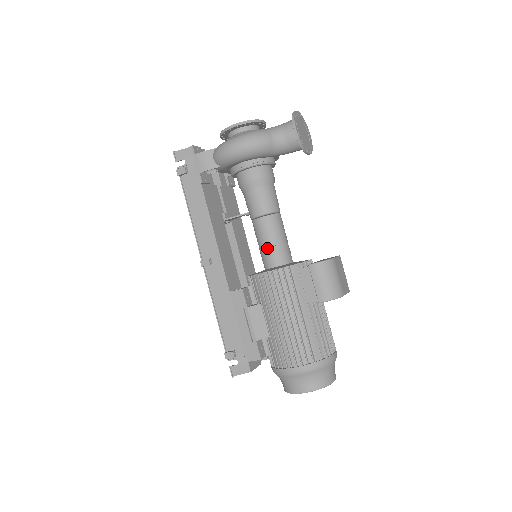
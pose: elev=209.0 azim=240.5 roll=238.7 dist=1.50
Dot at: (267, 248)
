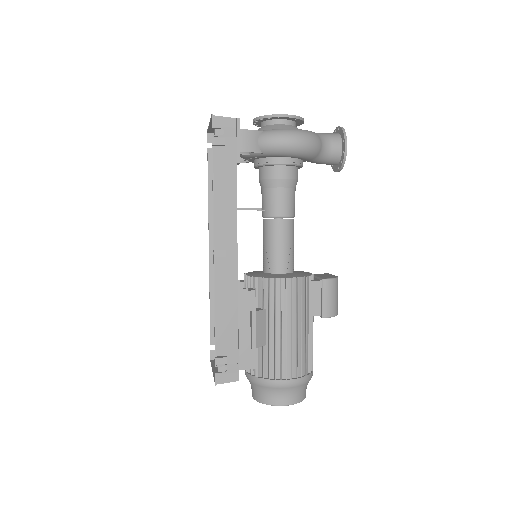
Dot at: (281, 252)
